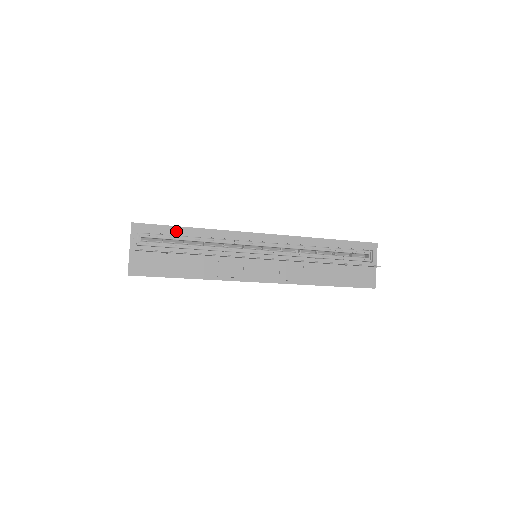
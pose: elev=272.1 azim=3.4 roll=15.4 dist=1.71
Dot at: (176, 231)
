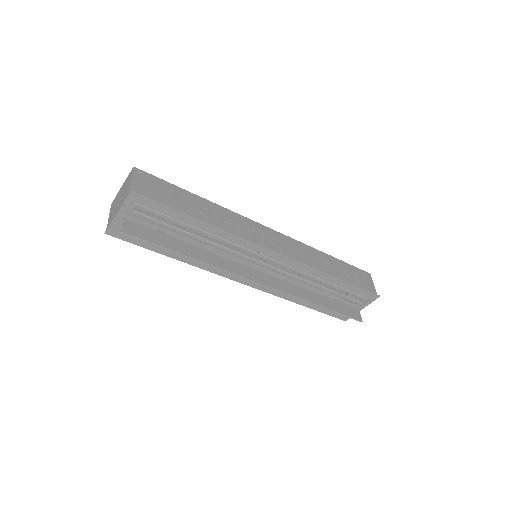
Dot at: (181, 217)
